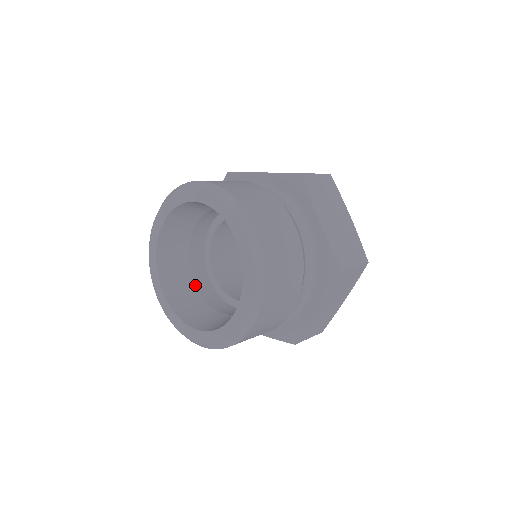
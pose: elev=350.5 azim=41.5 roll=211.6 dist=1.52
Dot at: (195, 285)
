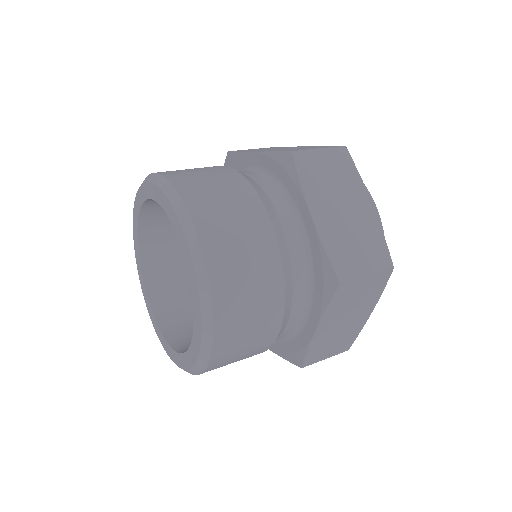
Dot at: (189, 290)
